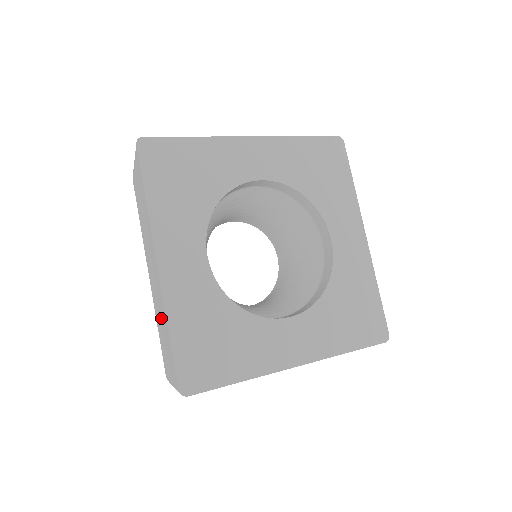
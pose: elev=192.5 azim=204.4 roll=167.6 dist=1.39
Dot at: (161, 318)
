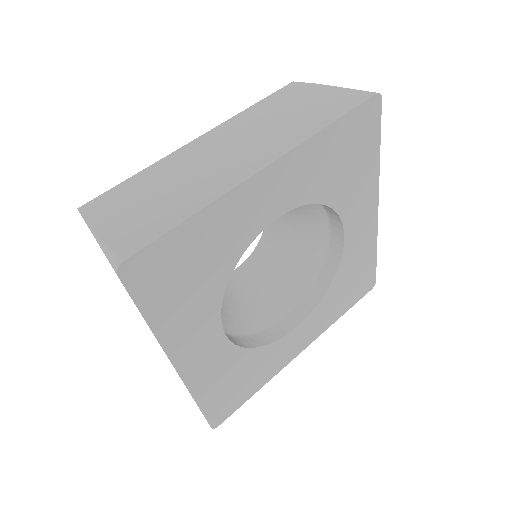
Dot at: occluded
